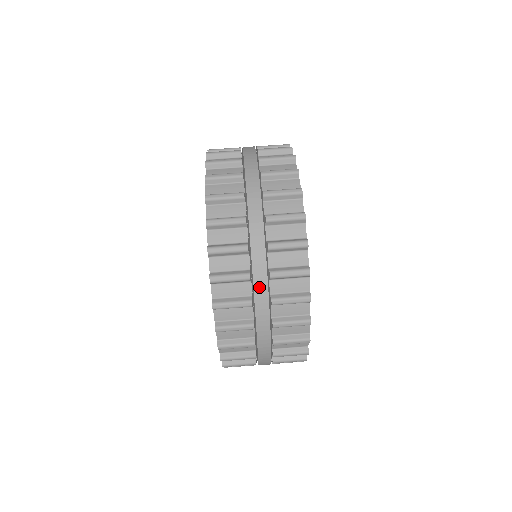
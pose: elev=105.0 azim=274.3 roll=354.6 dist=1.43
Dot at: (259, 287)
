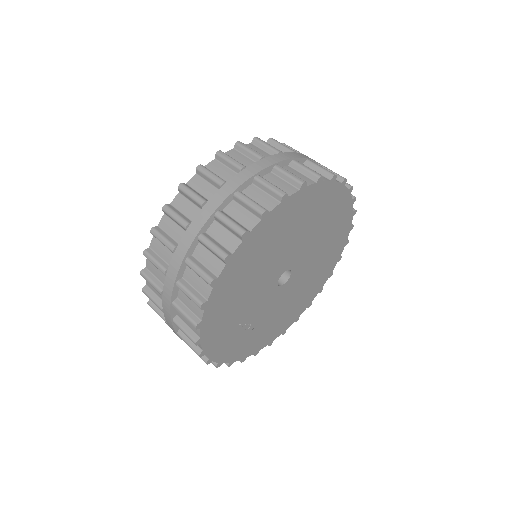
Dot at: (174, 263)
